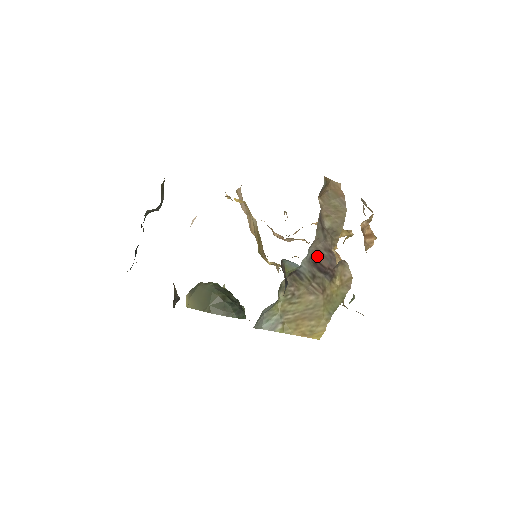
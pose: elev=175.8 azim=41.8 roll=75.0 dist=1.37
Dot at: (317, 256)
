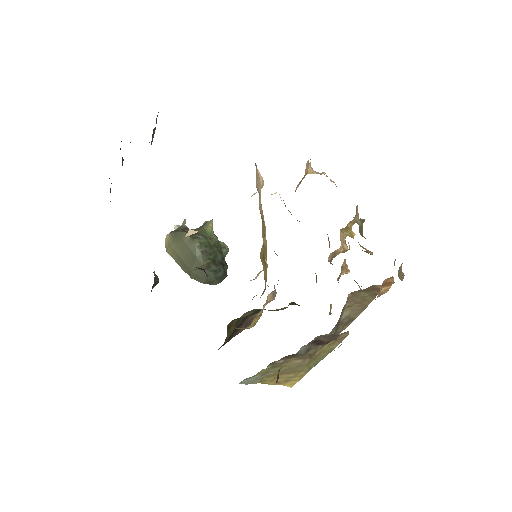
Dot at: (320, 338)
